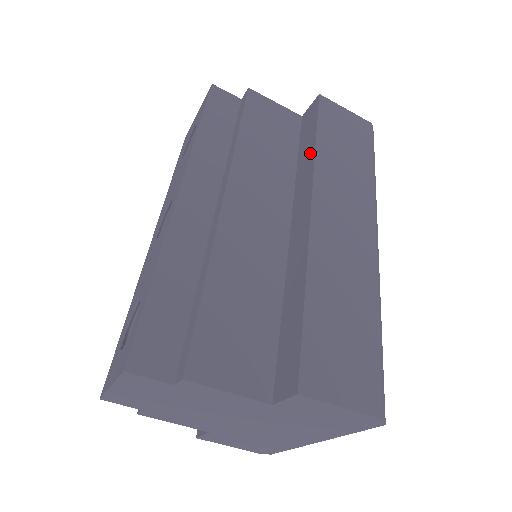
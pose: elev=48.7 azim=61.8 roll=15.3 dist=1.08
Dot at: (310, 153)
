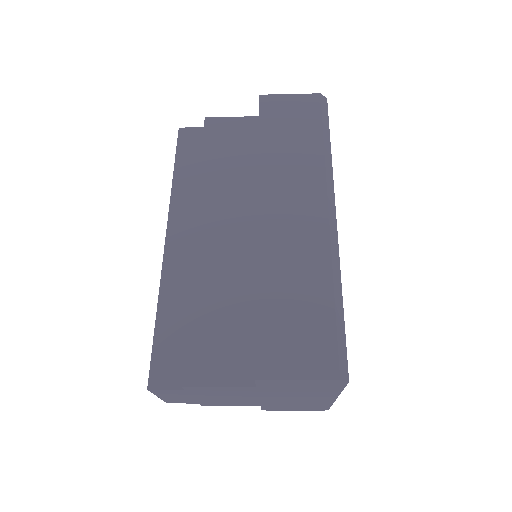
Dot at: occluded
